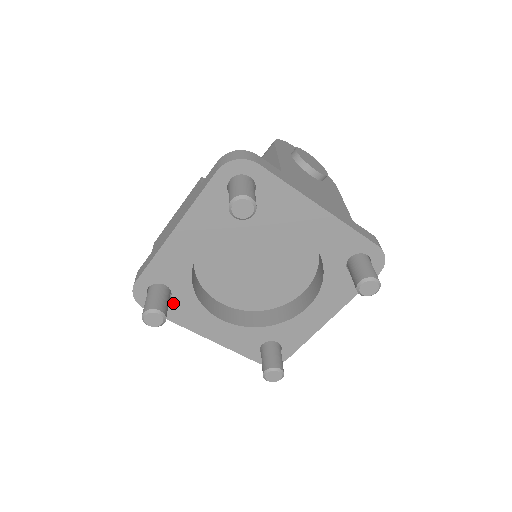
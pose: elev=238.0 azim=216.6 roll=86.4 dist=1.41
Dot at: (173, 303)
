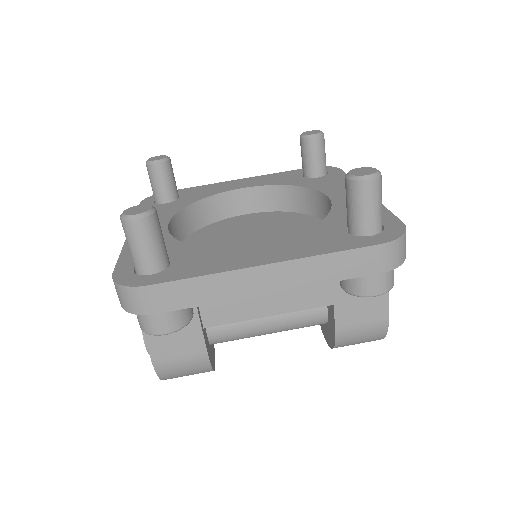
Dot at: (162, 206)
